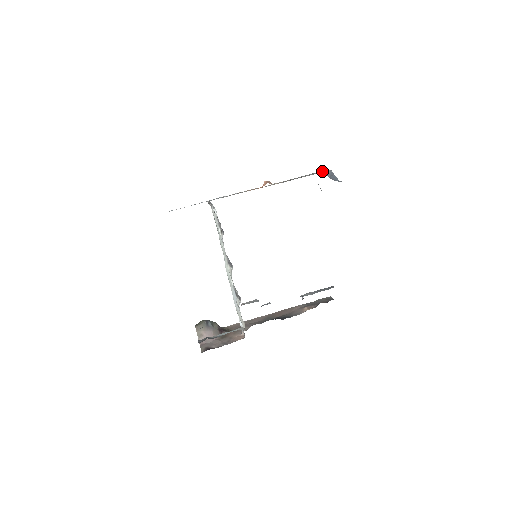
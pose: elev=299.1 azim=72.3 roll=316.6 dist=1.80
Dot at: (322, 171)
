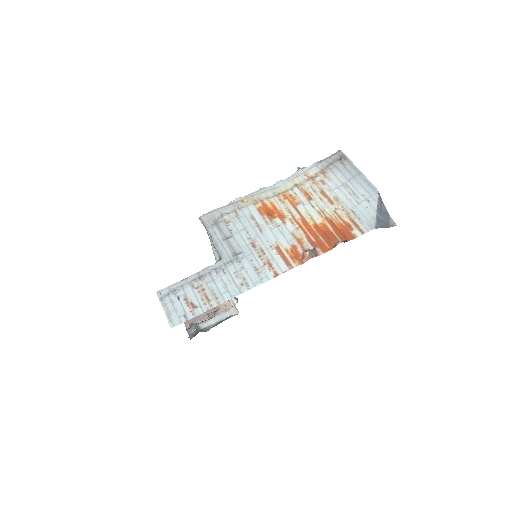
Dot at: (359, 171)
